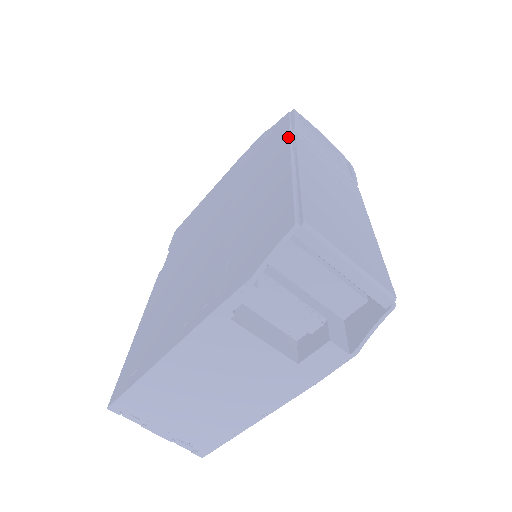
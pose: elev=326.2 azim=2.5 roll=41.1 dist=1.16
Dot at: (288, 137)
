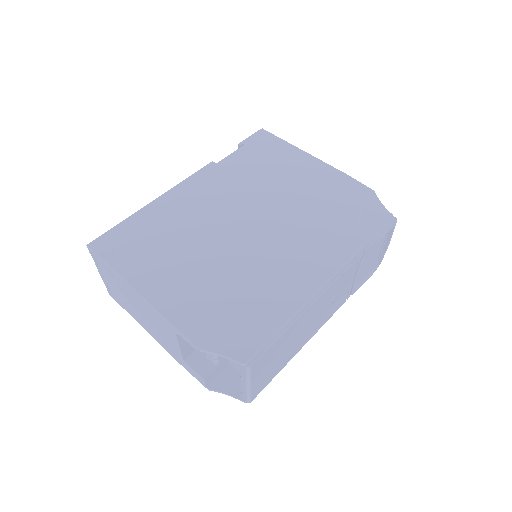
Dot at: (351, 255)
